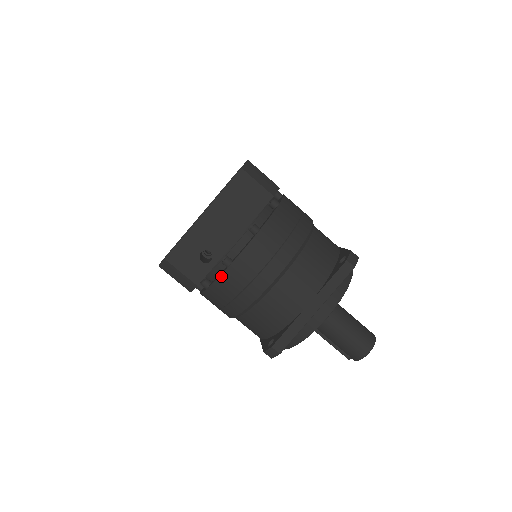
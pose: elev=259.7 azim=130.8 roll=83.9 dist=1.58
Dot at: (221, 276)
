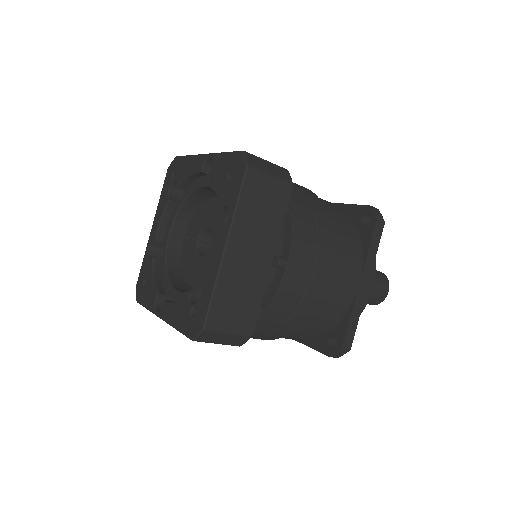
Dot at: occluded
